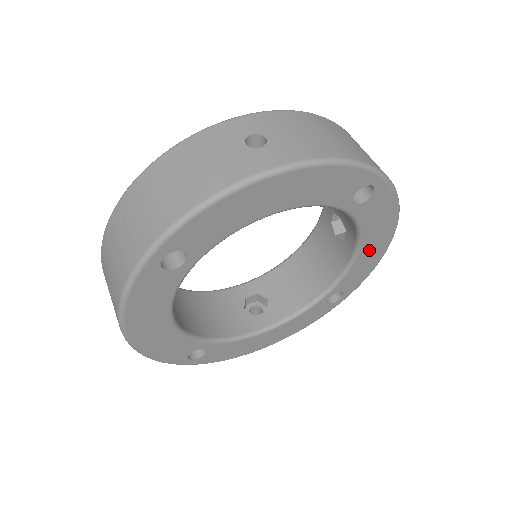
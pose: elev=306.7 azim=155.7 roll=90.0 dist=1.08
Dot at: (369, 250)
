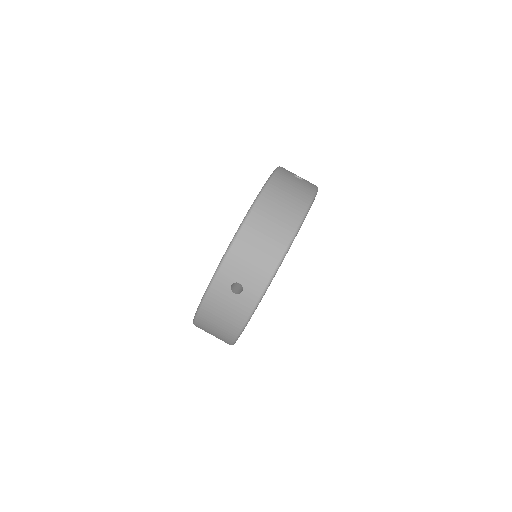
Dot at: occluded
